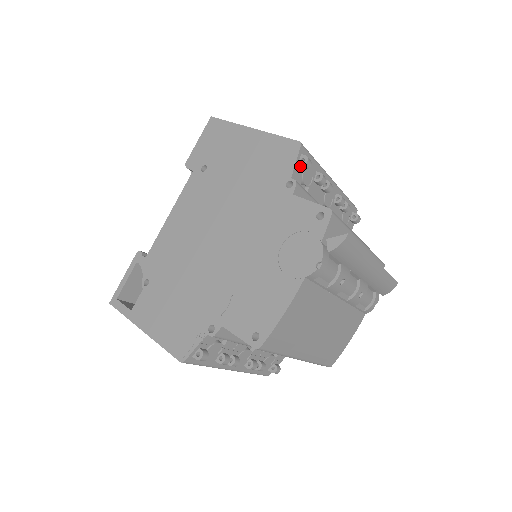
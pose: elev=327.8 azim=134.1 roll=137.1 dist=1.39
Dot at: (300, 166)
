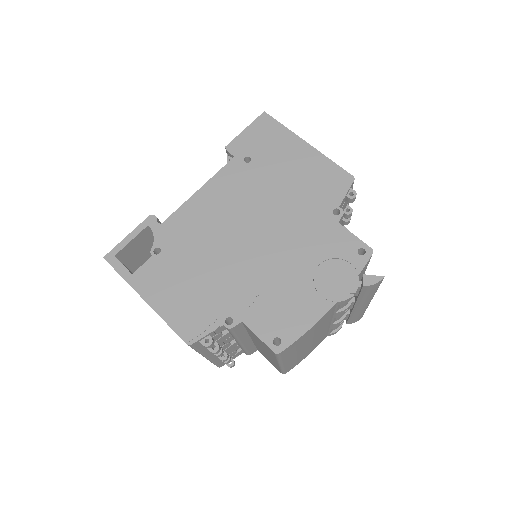
Dot at: (346, 198)
